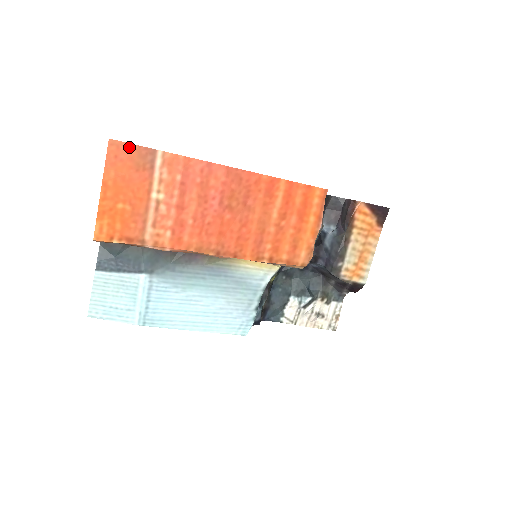
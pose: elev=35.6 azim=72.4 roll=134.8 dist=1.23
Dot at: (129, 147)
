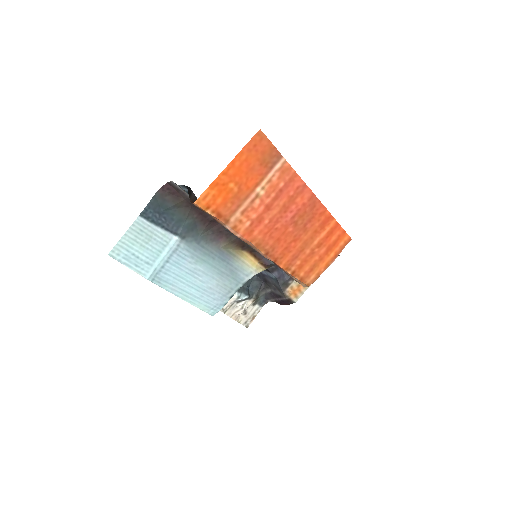
Dot at: (268, 144)
